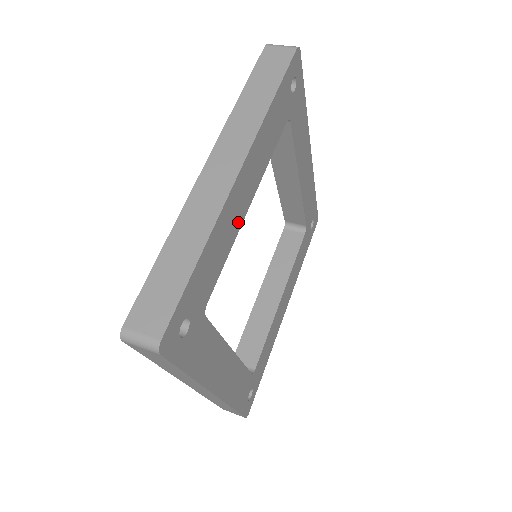
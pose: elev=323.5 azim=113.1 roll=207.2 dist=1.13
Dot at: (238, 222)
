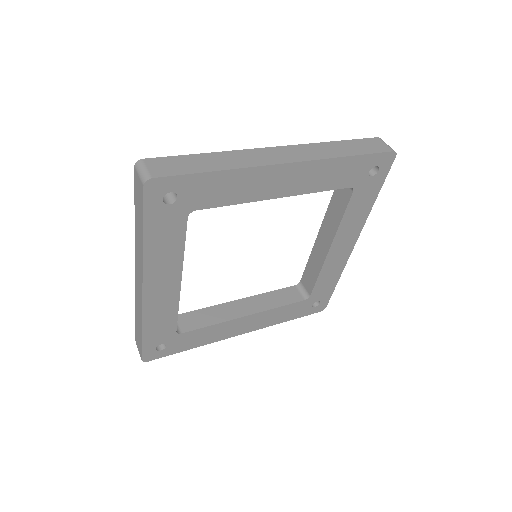
Dot at: (173, 297)
